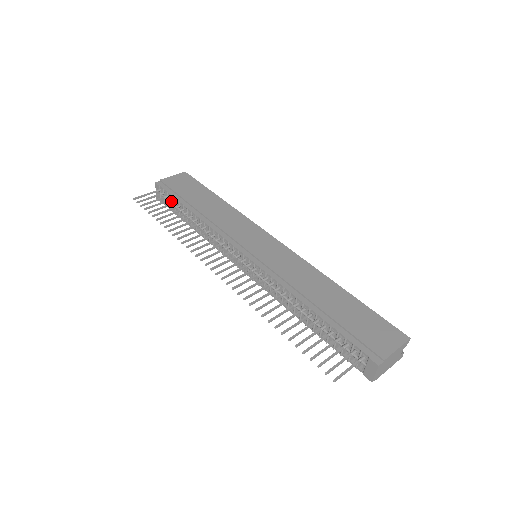
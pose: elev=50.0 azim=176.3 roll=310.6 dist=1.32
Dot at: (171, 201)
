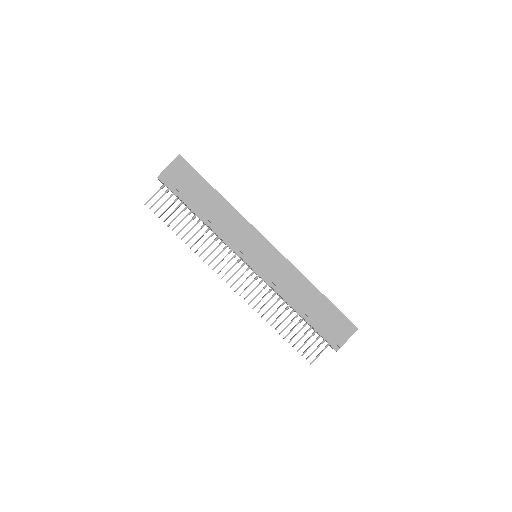
Dot at: occluded
